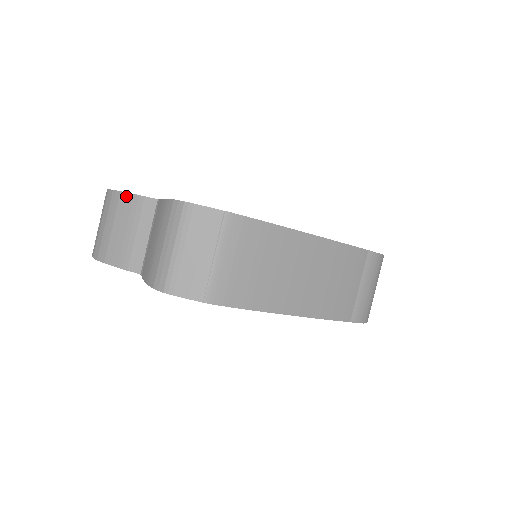
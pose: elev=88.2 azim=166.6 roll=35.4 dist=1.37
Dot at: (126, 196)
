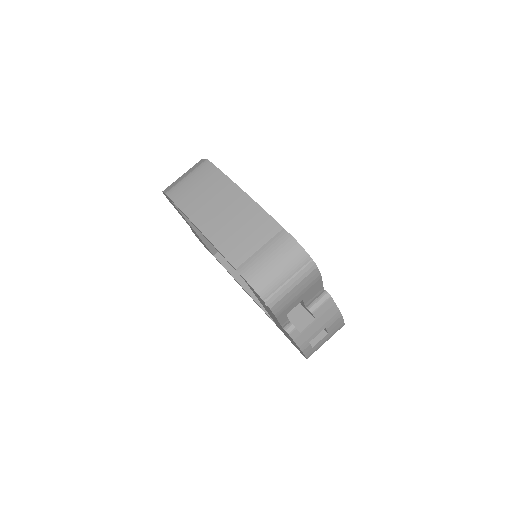
Dot at: occluded
